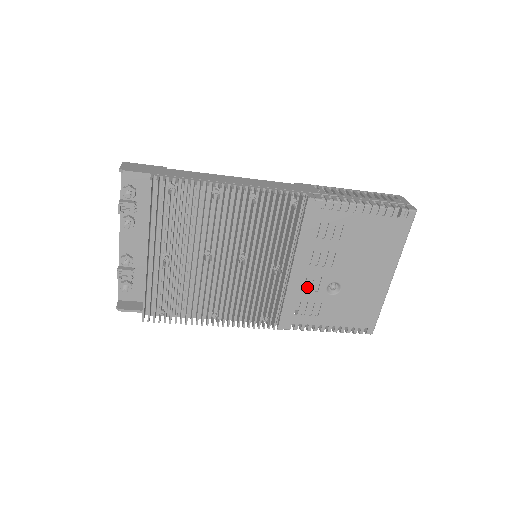
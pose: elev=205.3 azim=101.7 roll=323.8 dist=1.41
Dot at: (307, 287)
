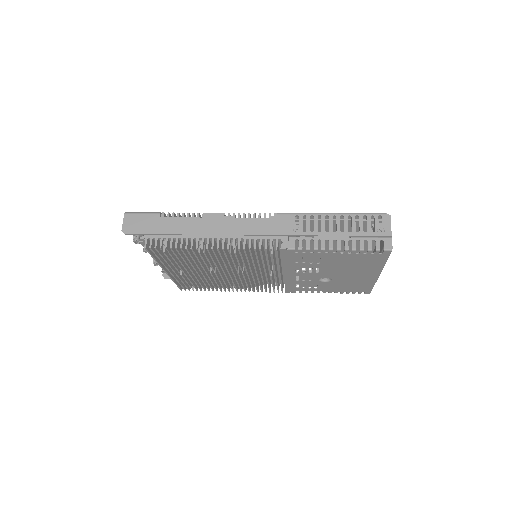
Dot at: (301, 279)
